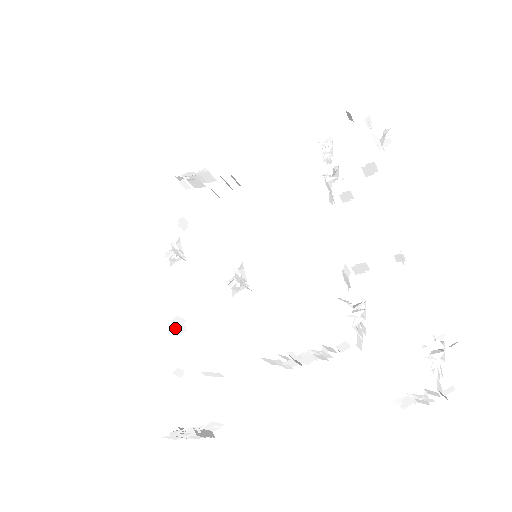
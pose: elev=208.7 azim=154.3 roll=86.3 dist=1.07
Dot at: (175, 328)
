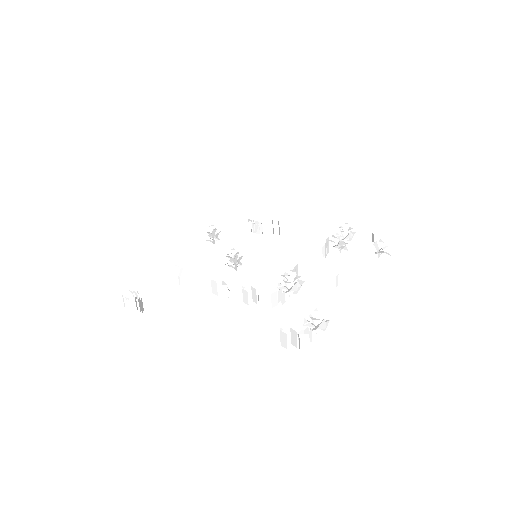
Dot at: (177, 256)
